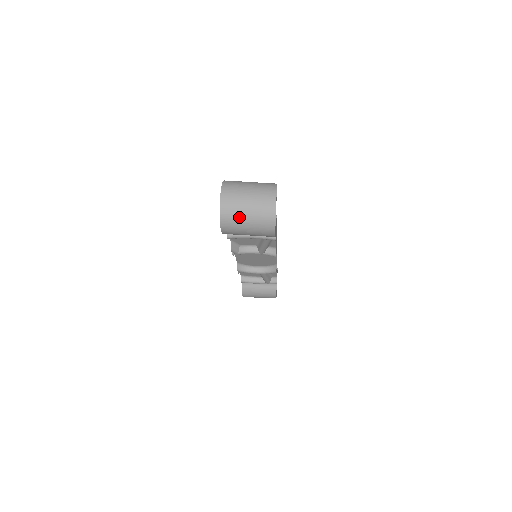
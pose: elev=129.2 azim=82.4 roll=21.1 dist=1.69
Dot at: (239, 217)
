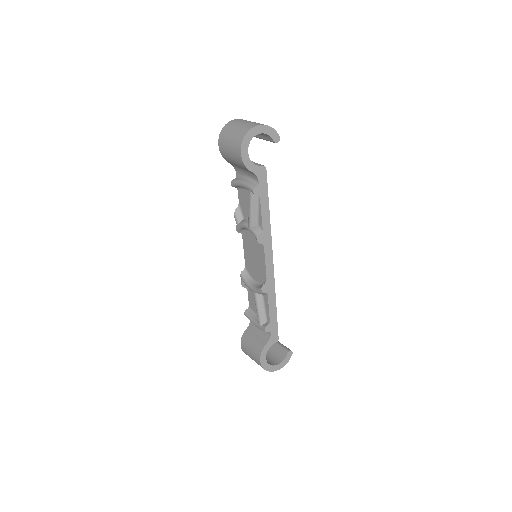
Dot at: (231, 130)
